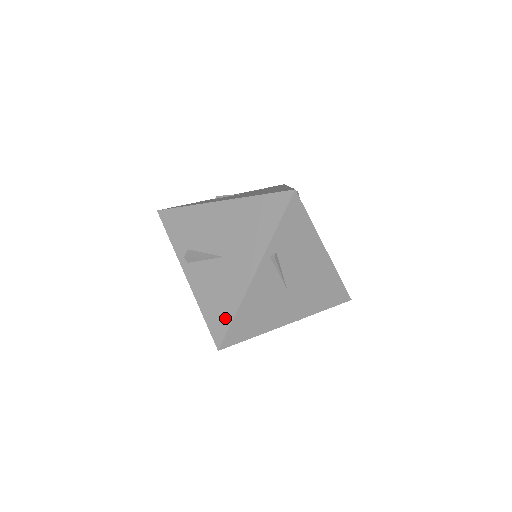
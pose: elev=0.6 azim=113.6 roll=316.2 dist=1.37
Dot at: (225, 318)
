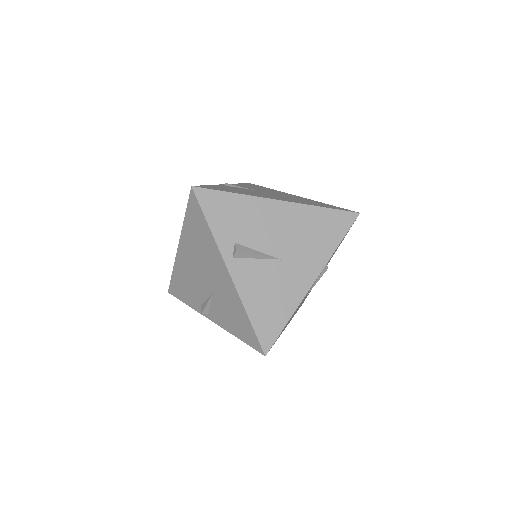
Dot at: (277, 323)
